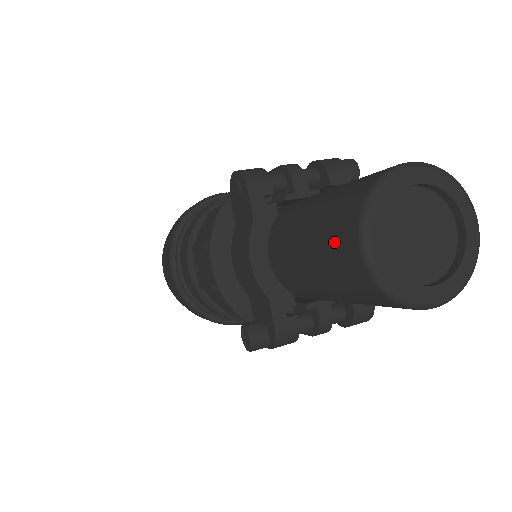
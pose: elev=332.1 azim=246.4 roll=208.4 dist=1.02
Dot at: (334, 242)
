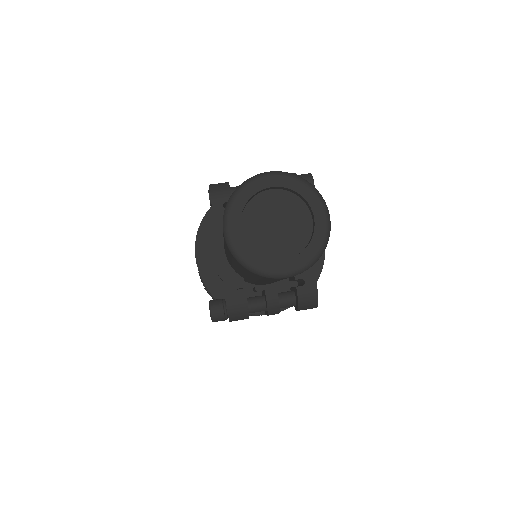
Dot at: occluded
